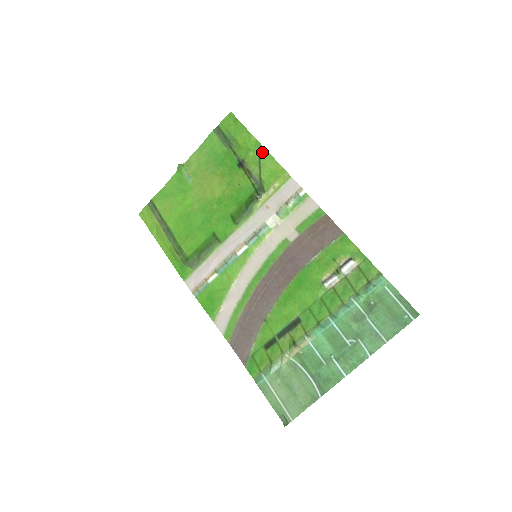
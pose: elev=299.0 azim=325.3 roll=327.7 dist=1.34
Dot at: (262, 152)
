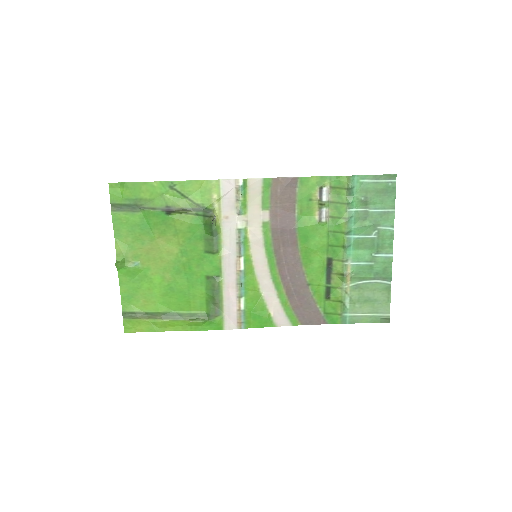
Dot at: (175, 186)
